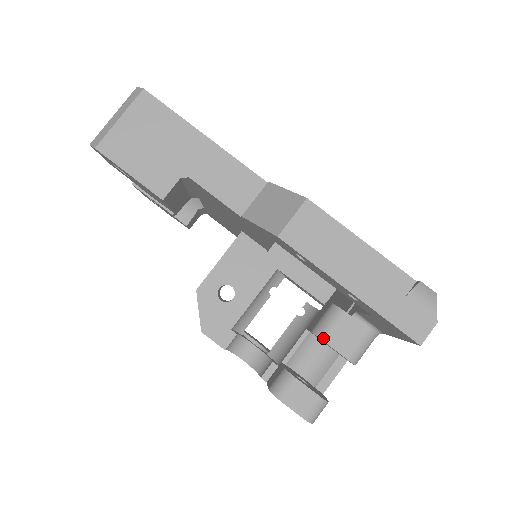
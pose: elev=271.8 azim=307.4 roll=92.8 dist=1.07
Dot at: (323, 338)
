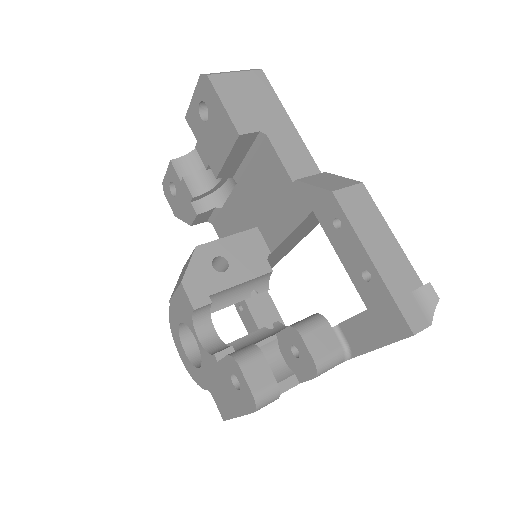
Dot at: (301, 332)
